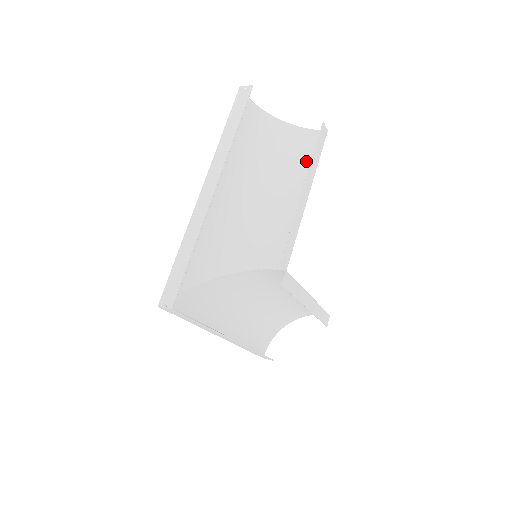
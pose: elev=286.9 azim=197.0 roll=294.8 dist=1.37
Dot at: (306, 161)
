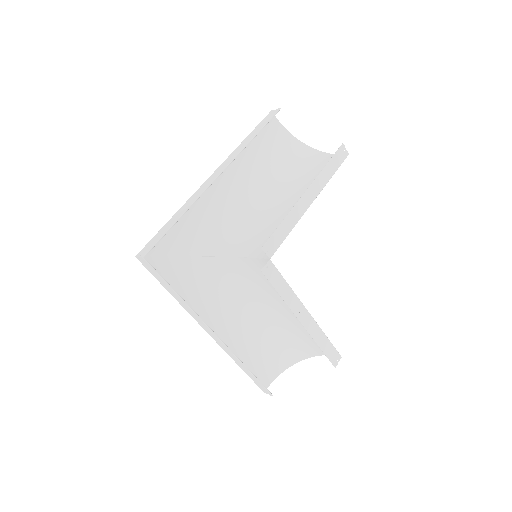
Dot at: occluded
